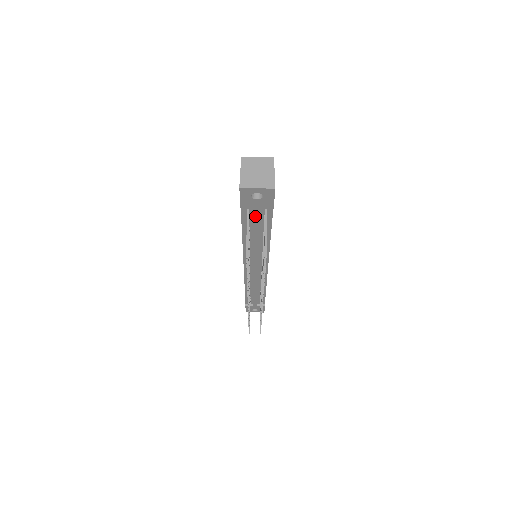
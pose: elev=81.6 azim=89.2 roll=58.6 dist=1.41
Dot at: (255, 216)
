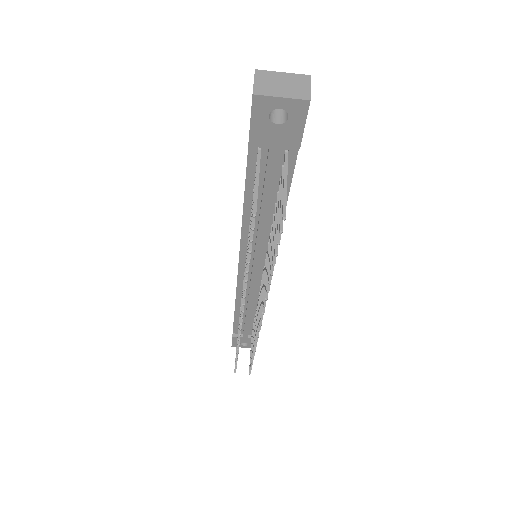
Dot at: (269, 163)
